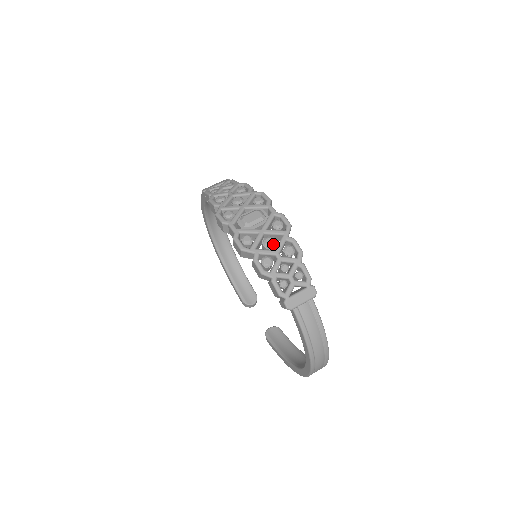
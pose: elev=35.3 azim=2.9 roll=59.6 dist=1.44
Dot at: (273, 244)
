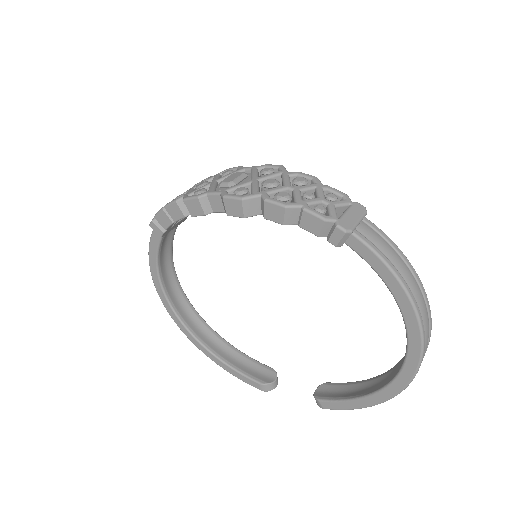
Dot at: (277, 182)
